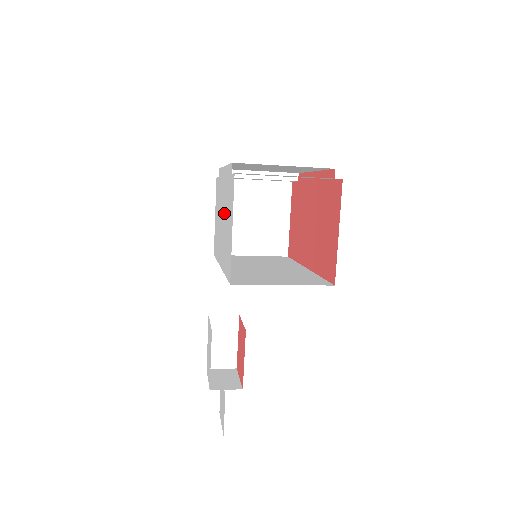
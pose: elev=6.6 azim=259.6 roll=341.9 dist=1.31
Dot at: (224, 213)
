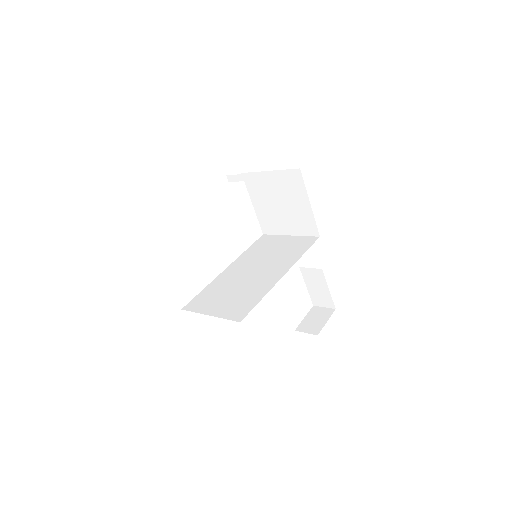
Dot at: occluded
